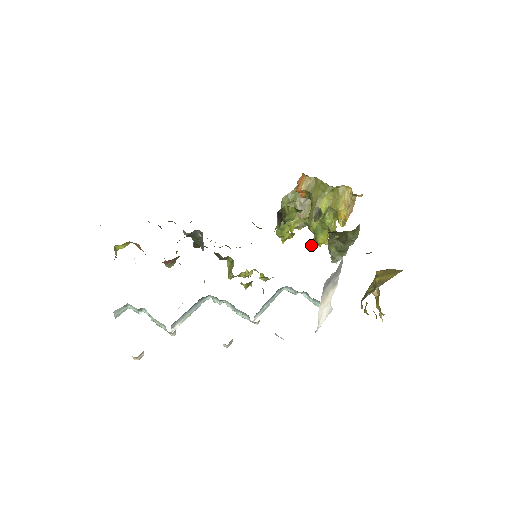
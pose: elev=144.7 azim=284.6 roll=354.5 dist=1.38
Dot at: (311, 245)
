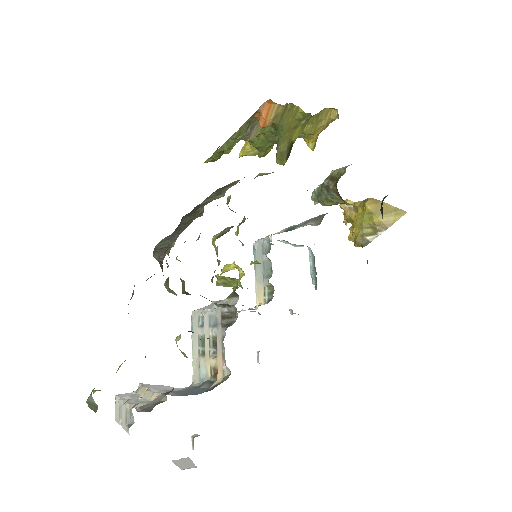
Dot at: (246, 155)
